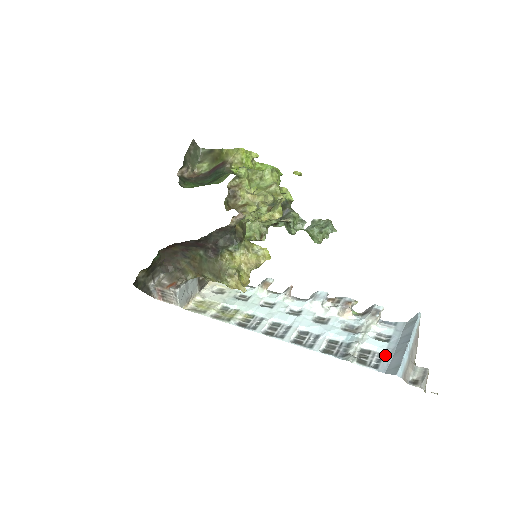
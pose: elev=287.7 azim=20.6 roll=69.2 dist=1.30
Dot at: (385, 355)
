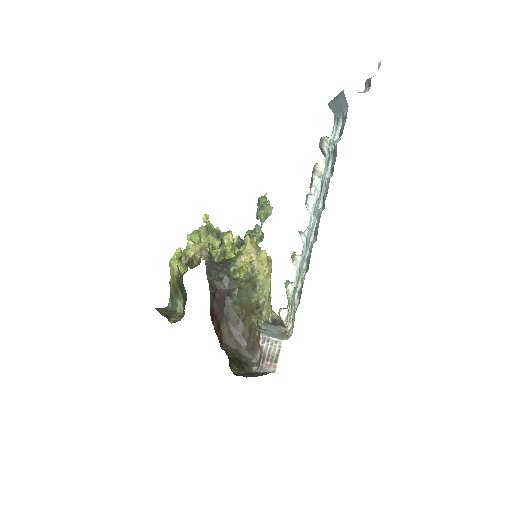
Dot at: (342, 116)
